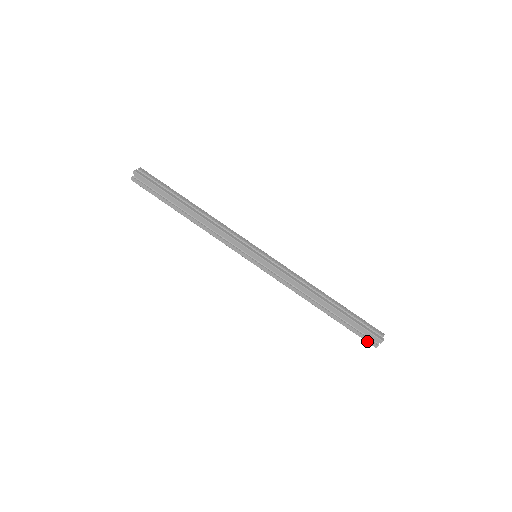
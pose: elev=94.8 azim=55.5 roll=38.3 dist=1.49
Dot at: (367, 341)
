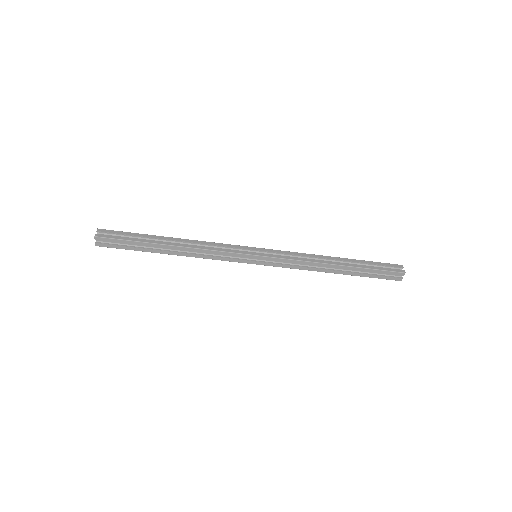
Dot at: occluded
